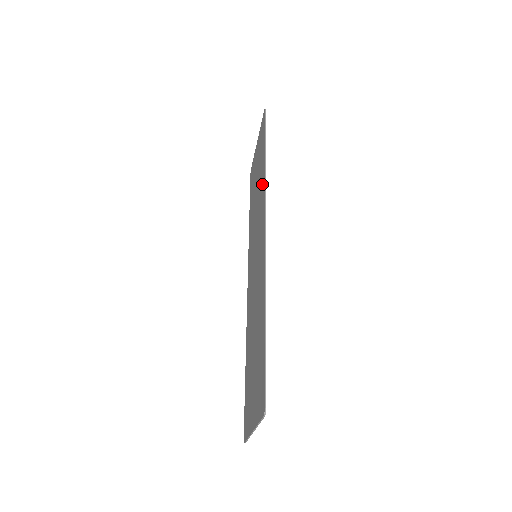
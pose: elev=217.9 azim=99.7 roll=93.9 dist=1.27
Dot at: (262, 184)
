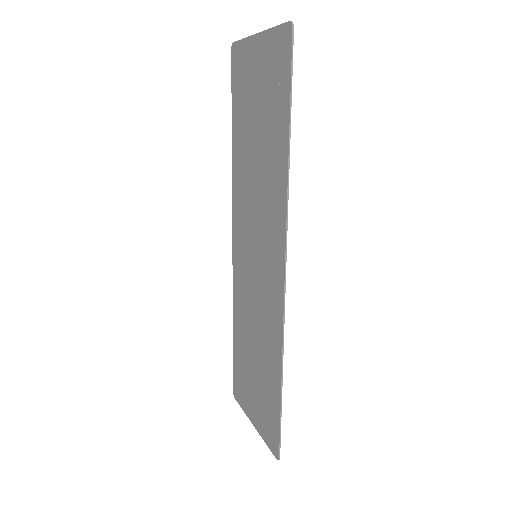
Dot at: (278, 187)
